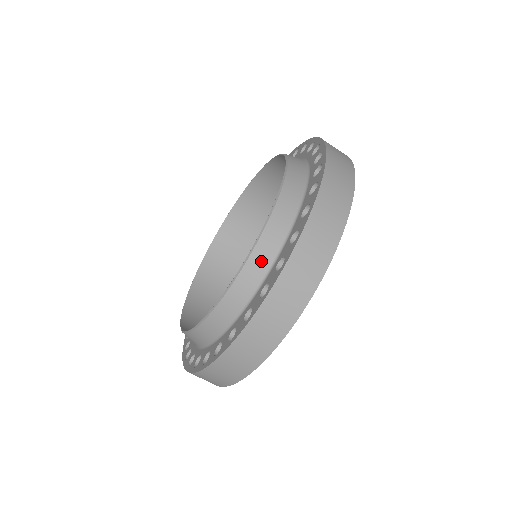
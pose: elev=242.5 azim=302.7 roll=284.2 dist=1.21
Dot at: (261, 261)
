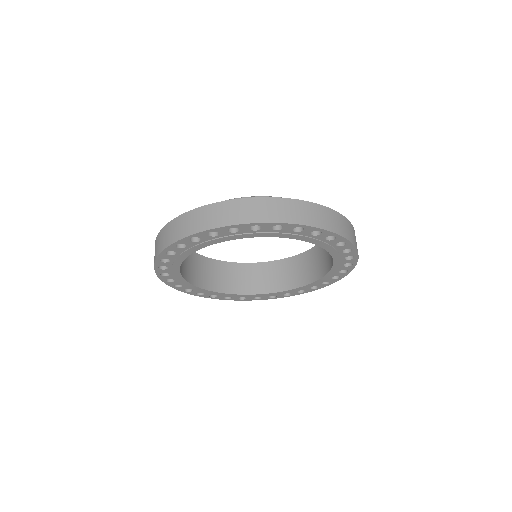
Dot at: occluded
